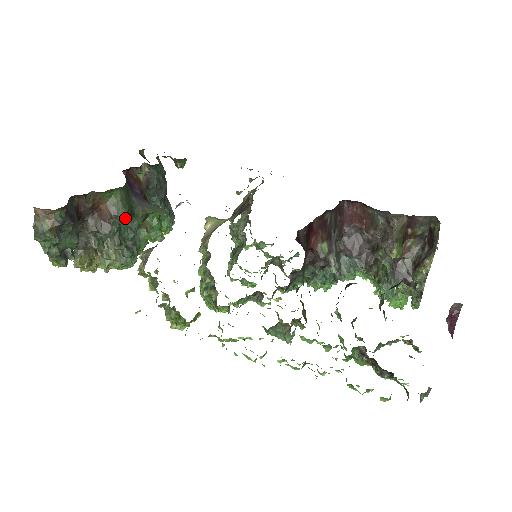
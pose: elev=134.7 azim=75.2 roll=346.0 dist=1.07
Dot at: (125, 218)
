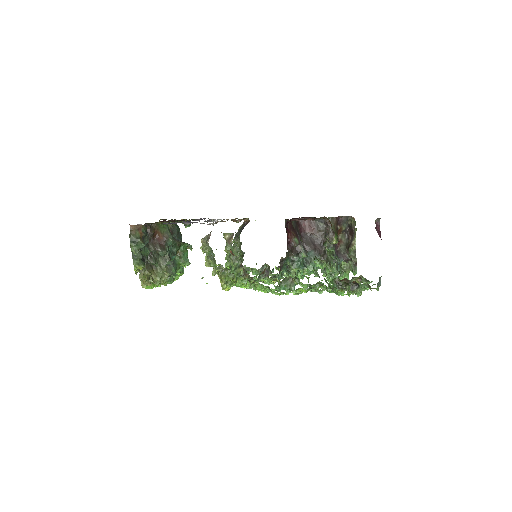
Dot at: (173, 240)
